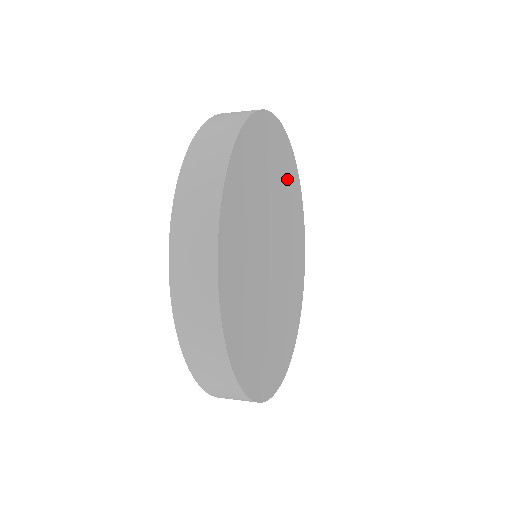
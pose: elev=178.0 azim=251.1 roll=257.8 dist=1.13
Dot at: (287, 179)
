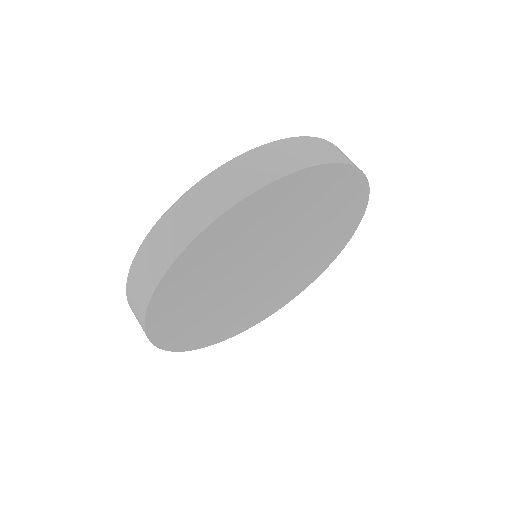
Dot at: (338, 217)
